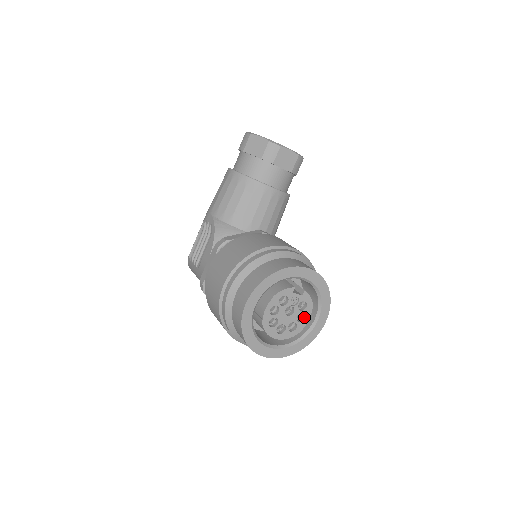
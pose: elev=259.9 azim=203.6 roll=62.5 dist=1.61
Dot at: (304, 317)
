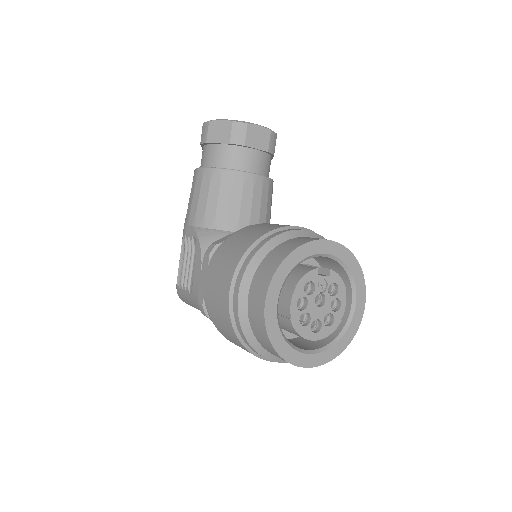
Dot at: (339, 304)
